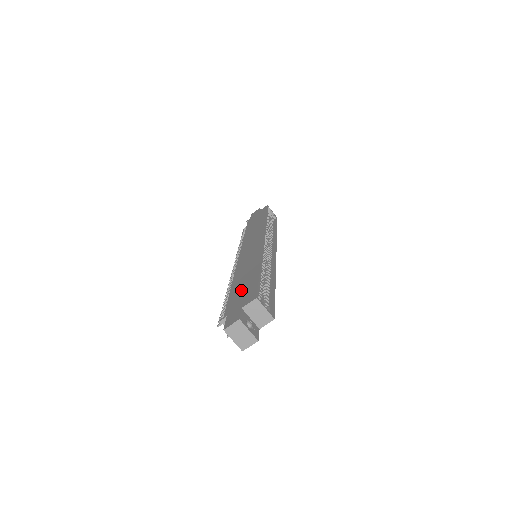
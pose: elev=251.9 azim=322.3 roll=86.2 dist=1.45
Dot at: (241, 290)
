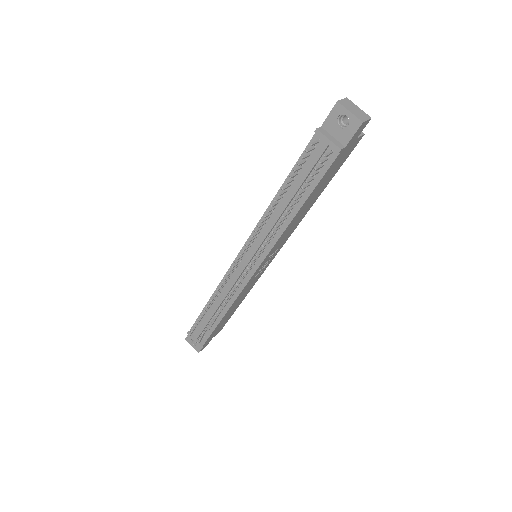
Dot at: occluded
